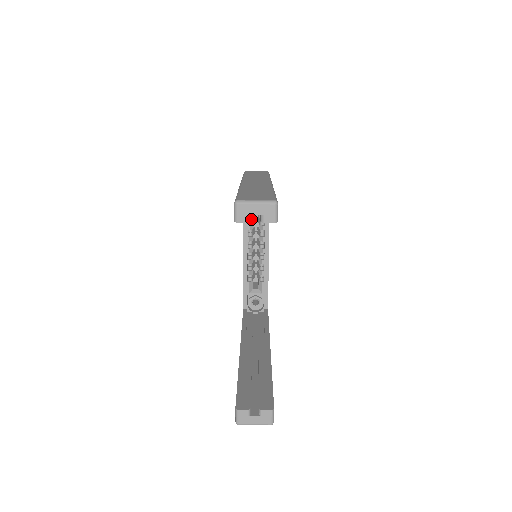
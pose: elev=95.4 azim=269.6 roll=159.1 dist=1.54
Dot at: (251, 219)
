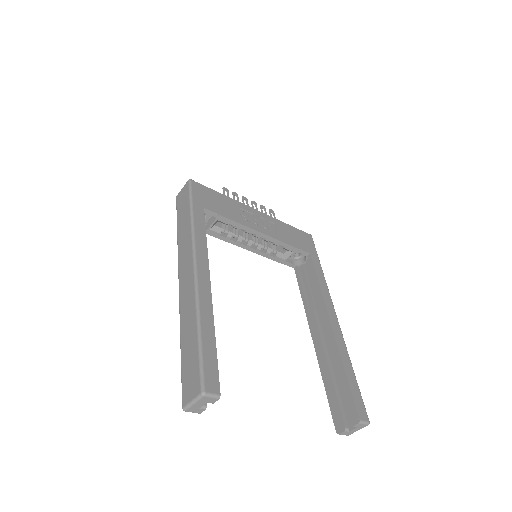
Dot at: (205, 404)
